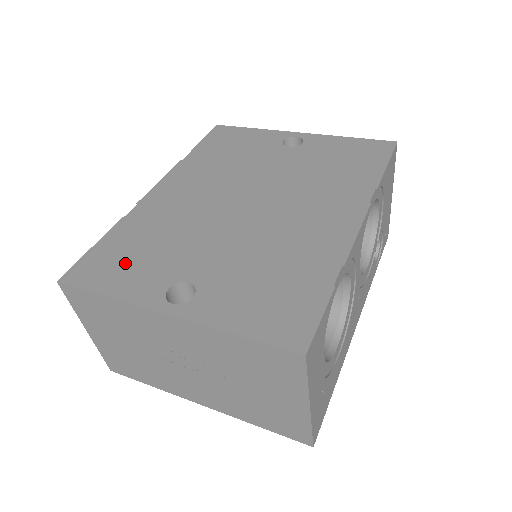
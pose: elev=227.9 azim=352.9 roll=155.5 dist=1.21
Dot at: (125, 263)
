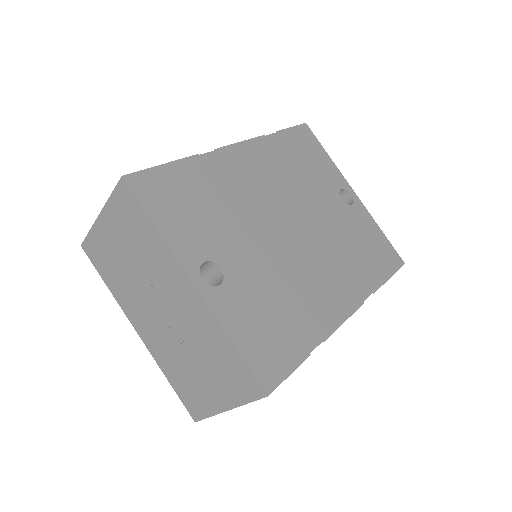
Dot at: (183, 206)
